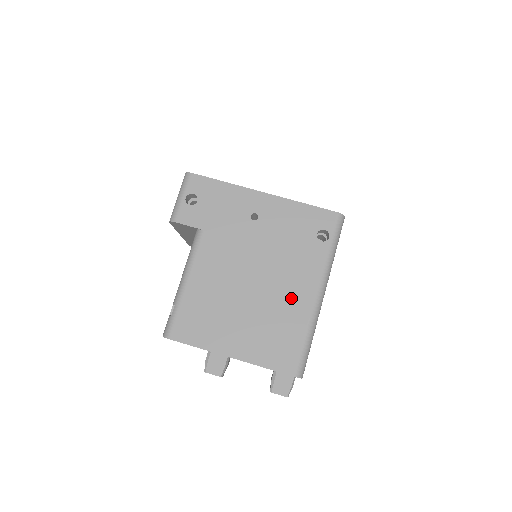
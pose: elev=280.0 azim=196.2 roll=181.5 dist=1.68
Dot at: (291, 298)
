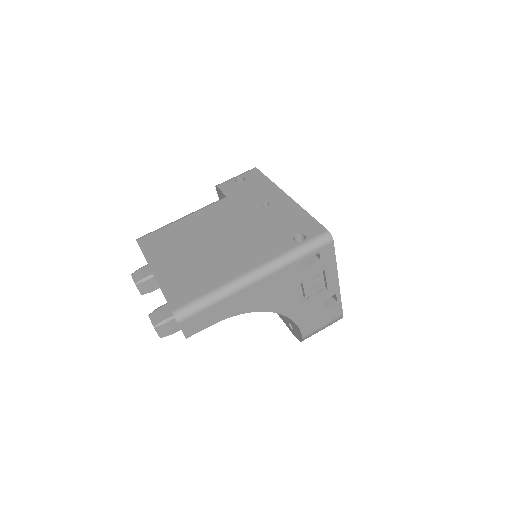
Dot at: (231, 262)
